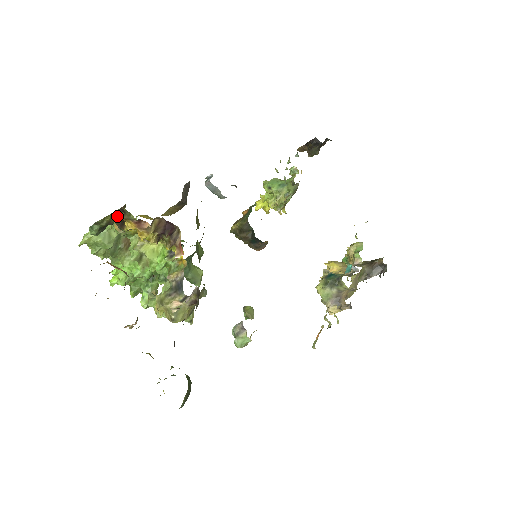
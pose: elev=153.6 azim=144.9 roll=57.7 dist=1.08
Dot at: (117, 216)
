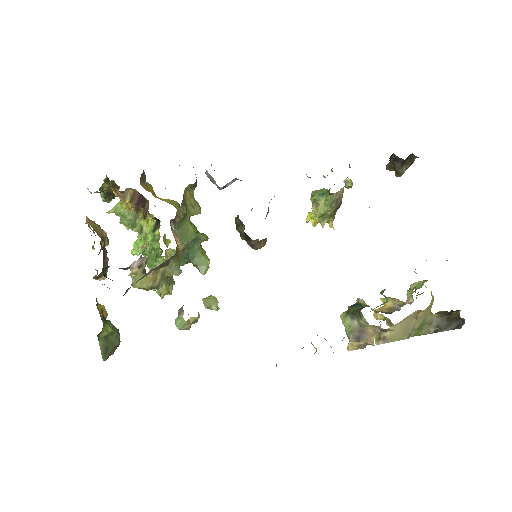
Dot at: (113, 185)
